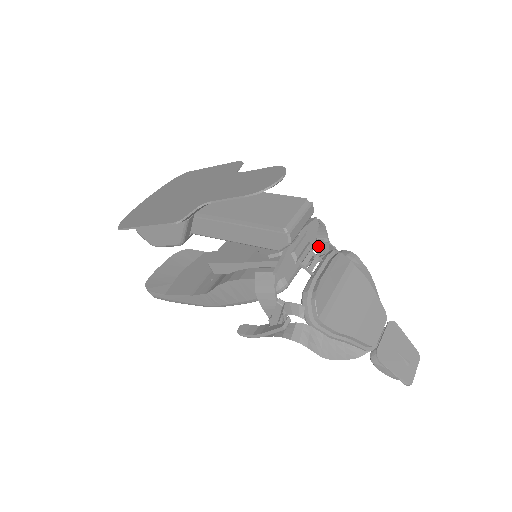
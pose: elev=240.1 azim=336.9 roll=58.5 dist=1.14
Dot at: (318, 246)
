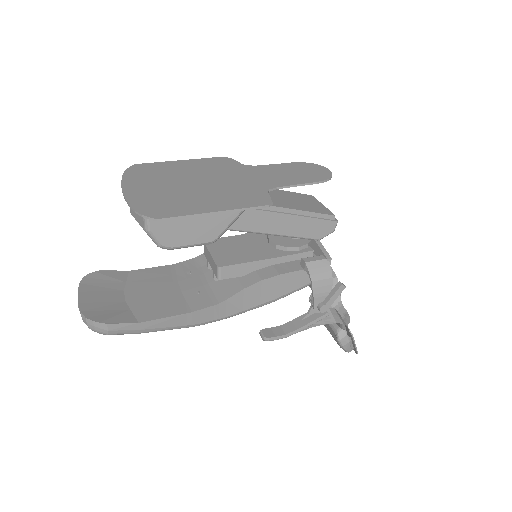
Dot at: occluded
